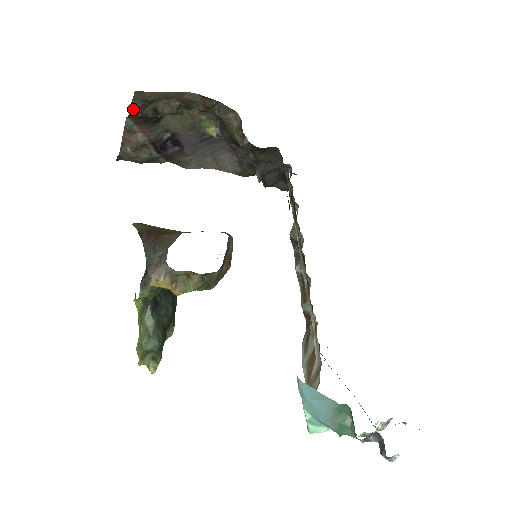
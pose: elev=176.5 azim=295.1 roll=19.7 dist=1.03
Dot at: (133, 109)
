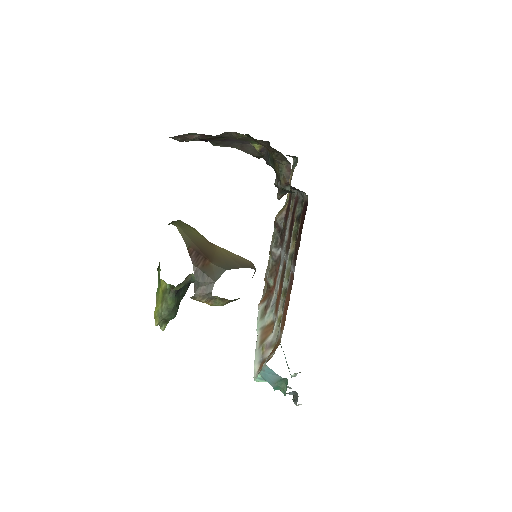
Dot at: (208, 138)
